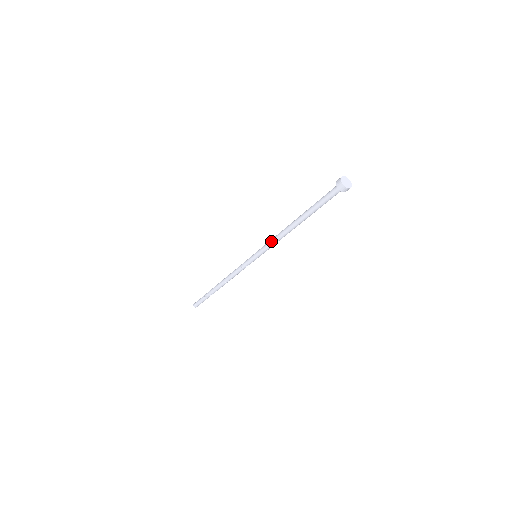
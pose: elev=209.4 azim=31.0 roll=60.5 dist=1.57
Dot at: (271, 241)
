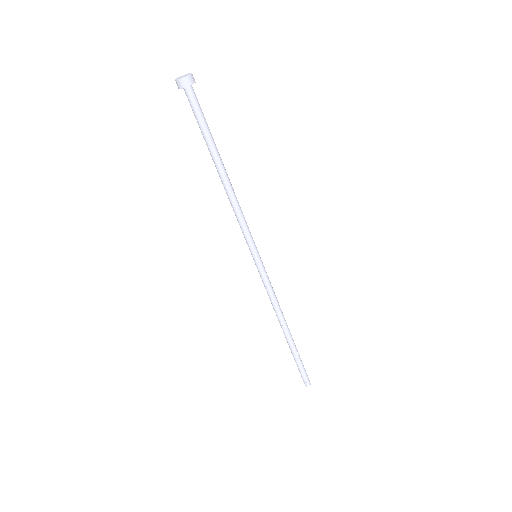
Dot at: (239, 222)
